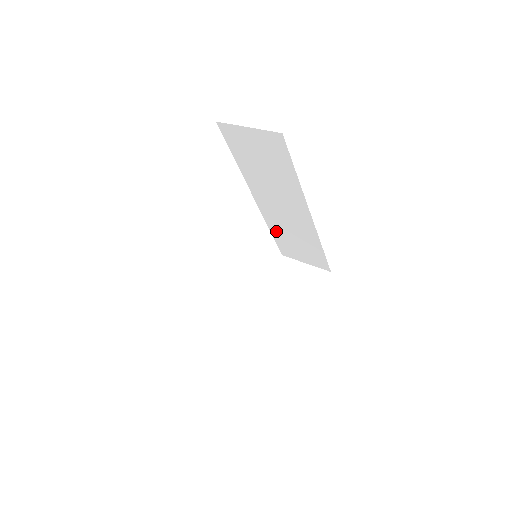
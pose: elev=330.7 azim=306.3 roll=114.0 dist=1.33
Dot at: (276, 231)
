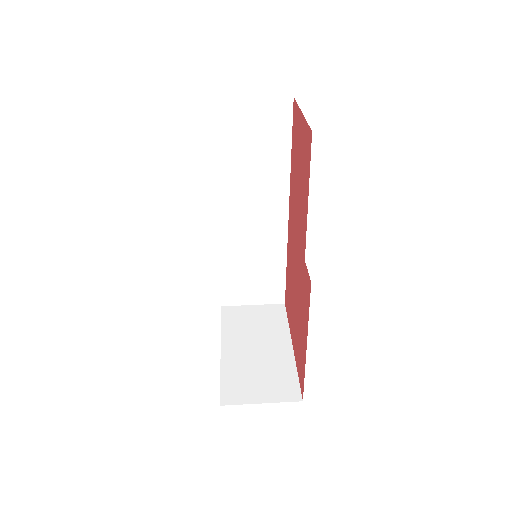
Dot at: (228, 263)
